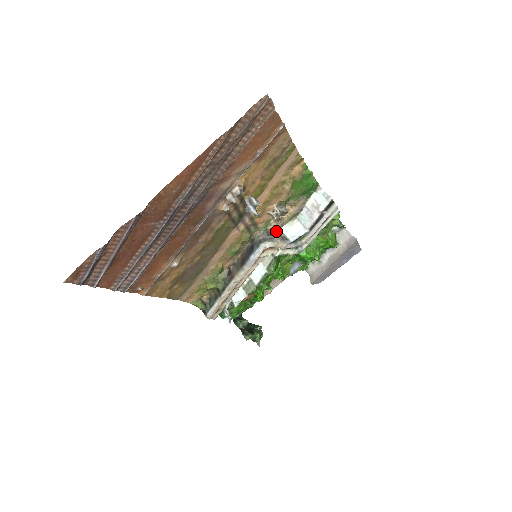
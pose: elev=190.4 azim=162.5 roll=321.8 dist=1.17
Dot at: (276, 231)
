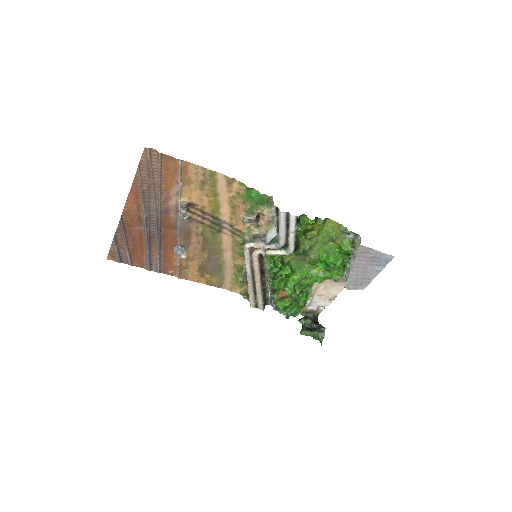
Dot at: (260, 236)
